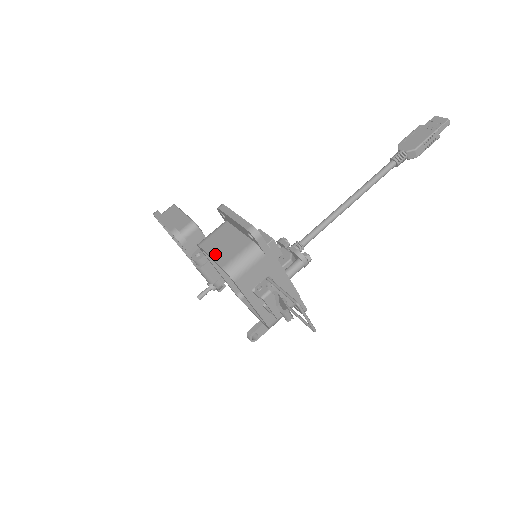
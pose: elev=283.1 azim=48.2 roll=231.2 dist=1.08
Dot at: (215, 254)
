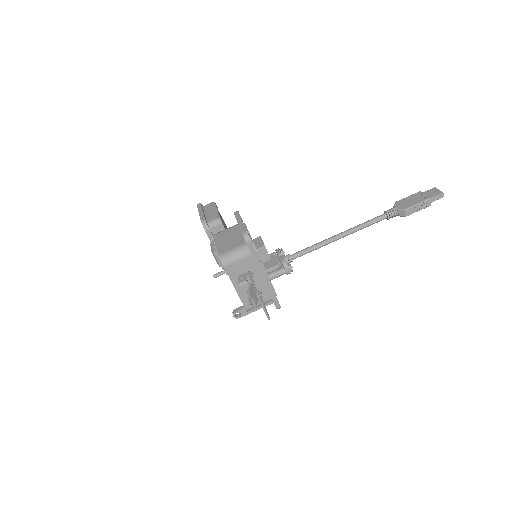
Dot at: (219, 244)
